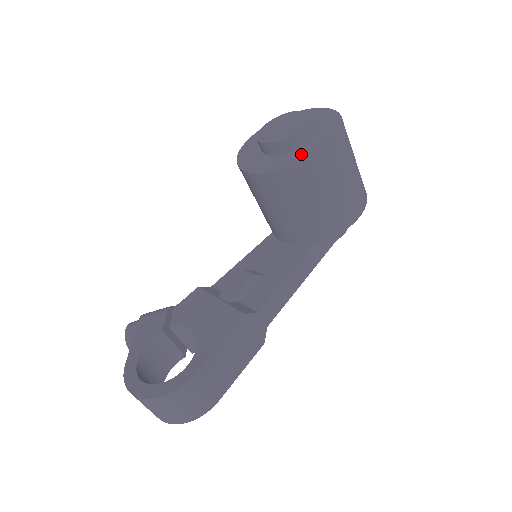
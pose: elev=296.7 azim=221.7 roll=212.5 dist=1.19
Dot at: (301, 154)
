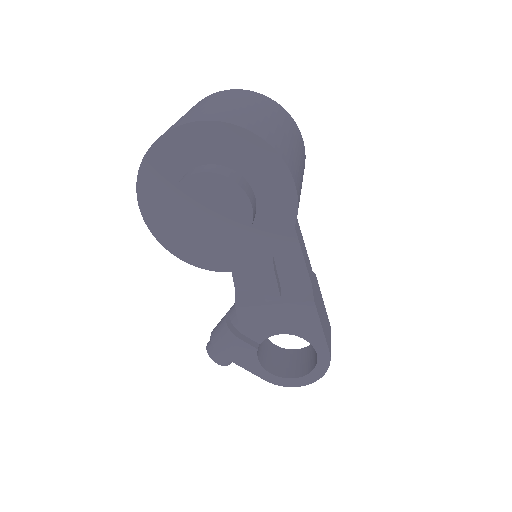
Dot at: (276, 223)
